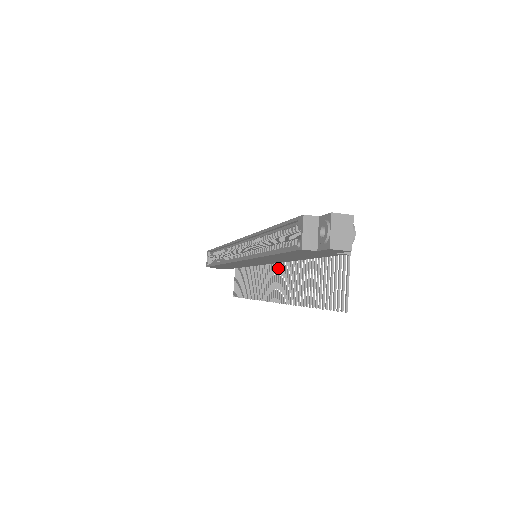
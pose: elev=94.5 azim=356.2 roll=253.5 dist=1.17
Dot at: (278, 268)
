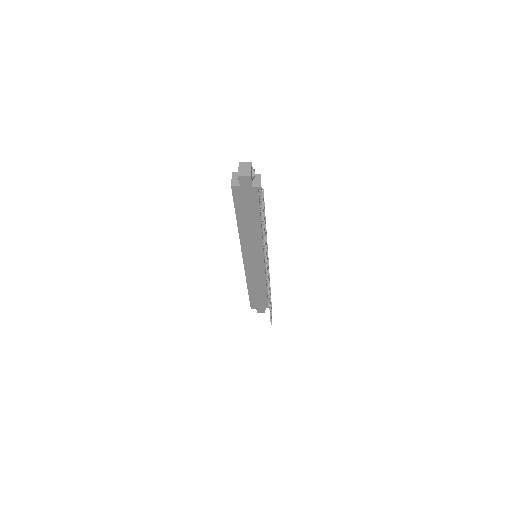
Dot at: occluded
